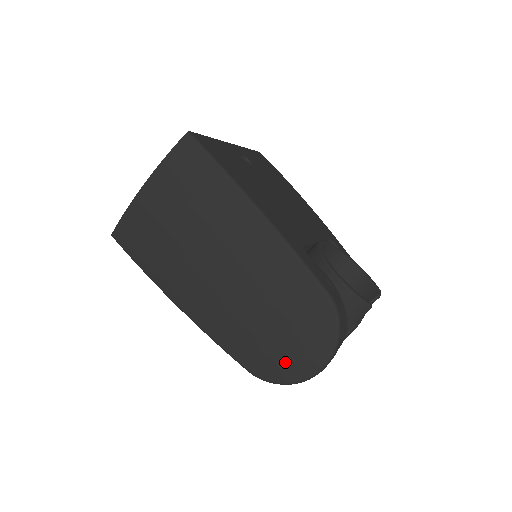
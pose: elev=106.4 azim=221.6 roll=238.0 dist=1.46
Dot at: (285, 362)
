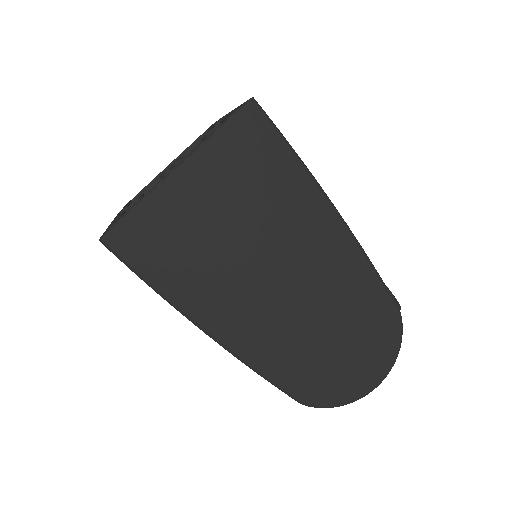
Dot at: (345, 383)
